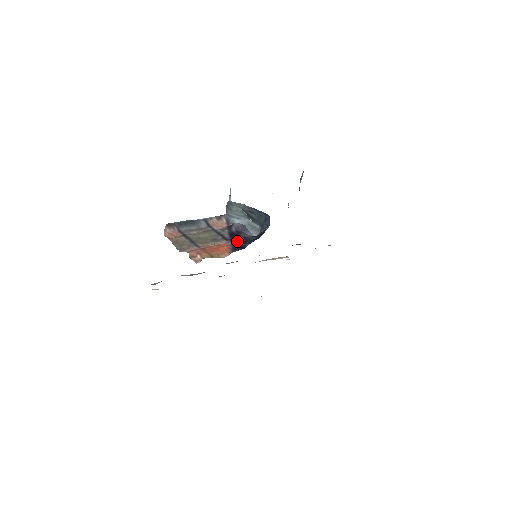
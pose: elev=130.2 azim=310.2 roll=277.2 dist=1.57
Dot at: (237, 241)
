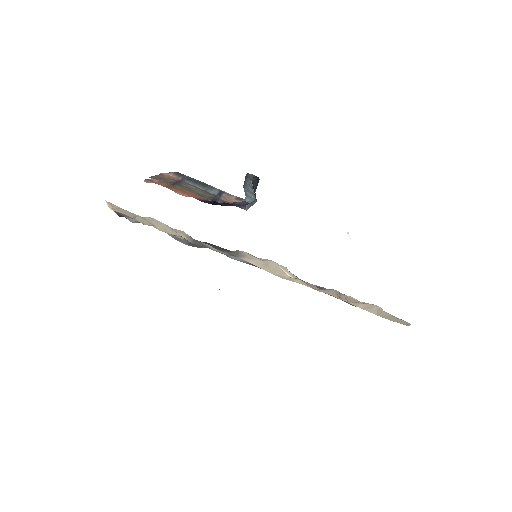
Dot at: (221, 204)
